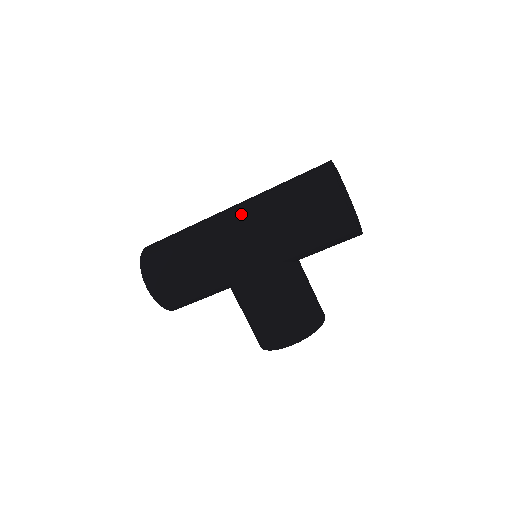
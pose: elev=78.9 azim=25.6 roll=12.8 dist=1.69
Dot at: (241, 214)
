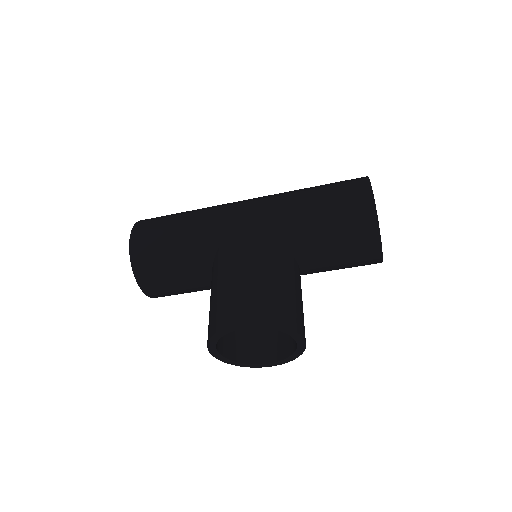
Dot at: occluded
